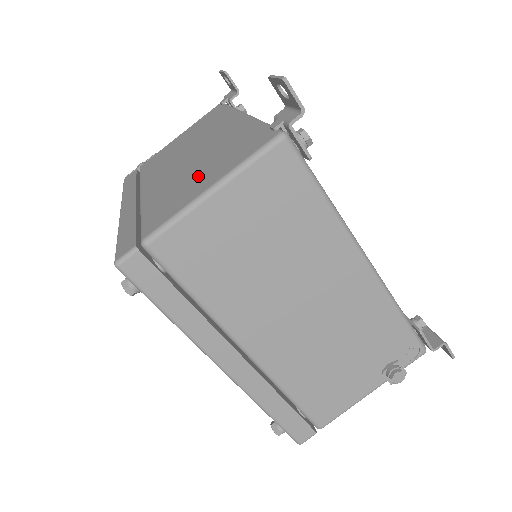
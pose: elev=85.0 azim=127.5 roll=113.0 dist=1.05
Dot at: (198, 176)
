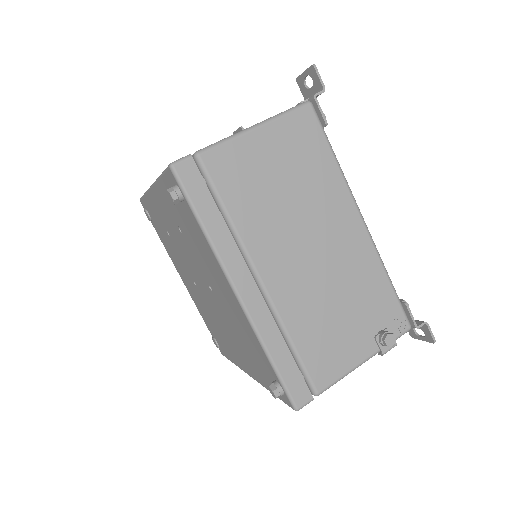
Dot at: occluded
